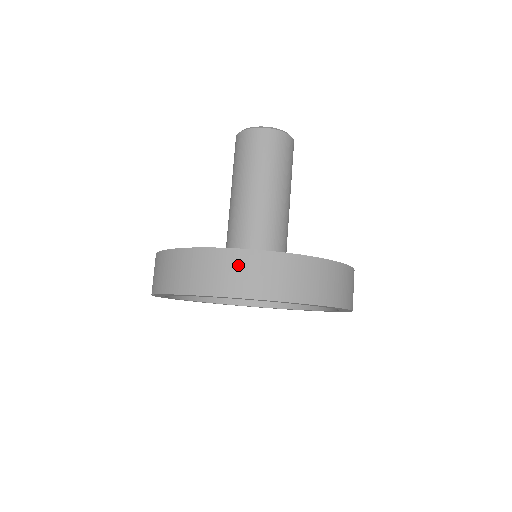
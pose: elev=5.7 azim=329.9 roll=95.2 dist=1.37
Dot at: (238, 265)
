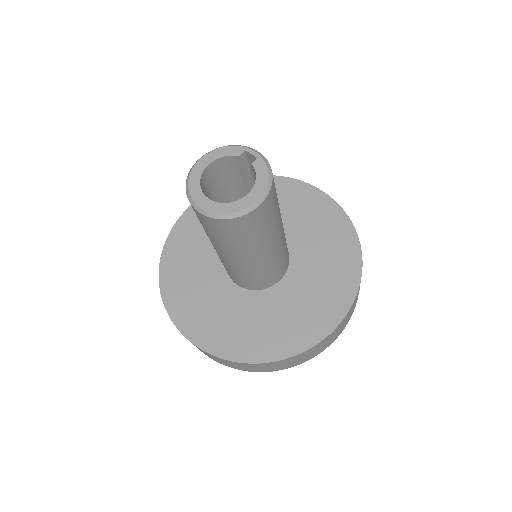
Dot at: (284, 363)
